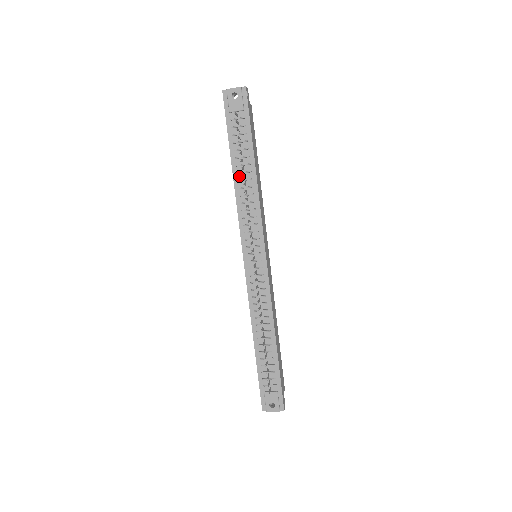
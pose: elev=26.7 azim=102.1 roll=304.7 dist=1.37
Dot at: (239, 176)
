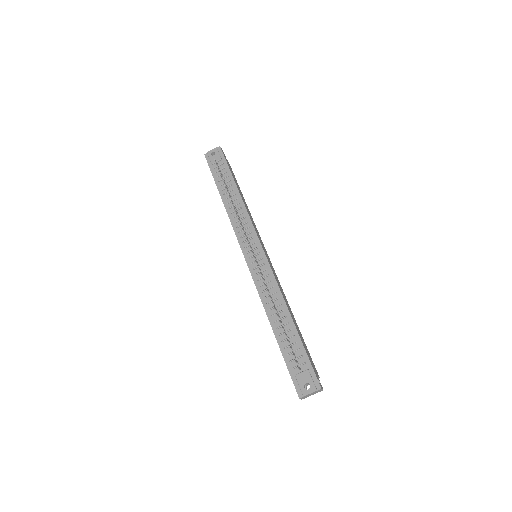
Dot at: (227, 200)
